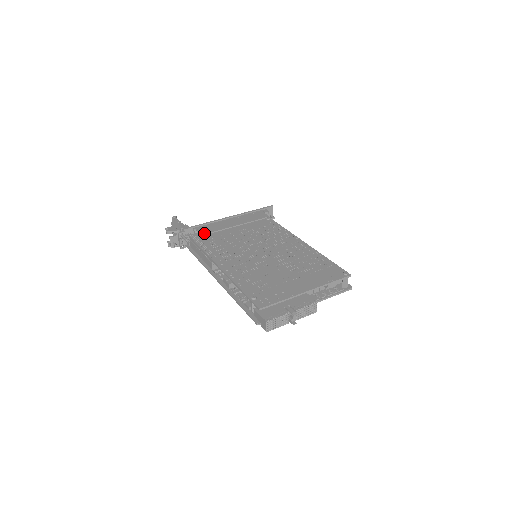
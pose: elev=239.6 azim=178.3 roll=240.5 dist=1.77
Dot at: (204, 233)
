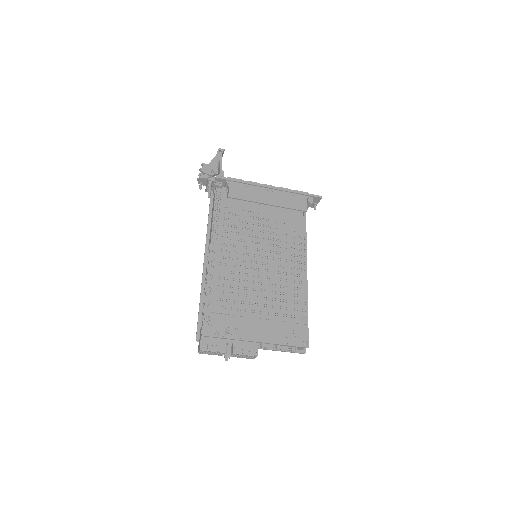
Dot at: (231, 195)
